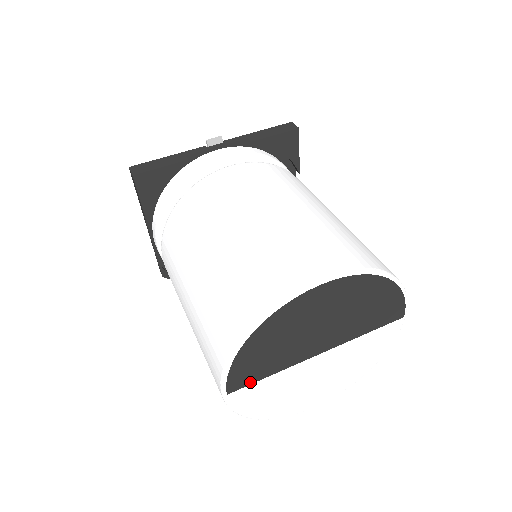
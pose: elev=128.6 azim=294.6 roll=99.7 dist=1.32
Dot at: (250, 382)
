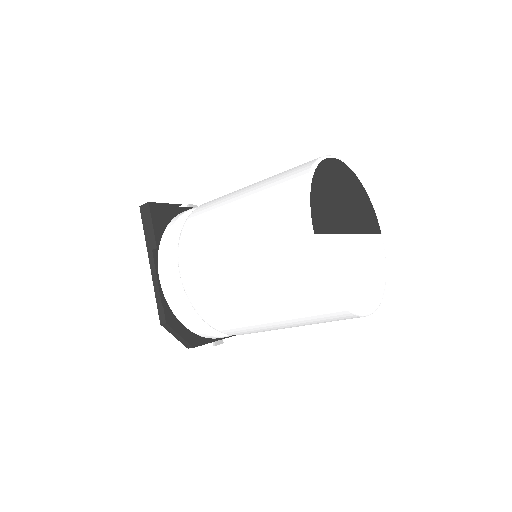
Dot at: (324, 231)
